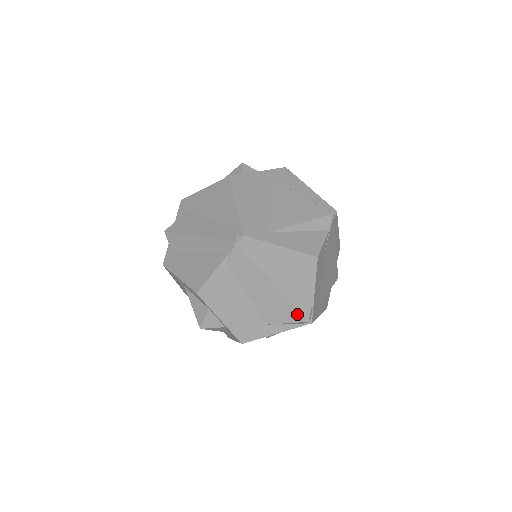
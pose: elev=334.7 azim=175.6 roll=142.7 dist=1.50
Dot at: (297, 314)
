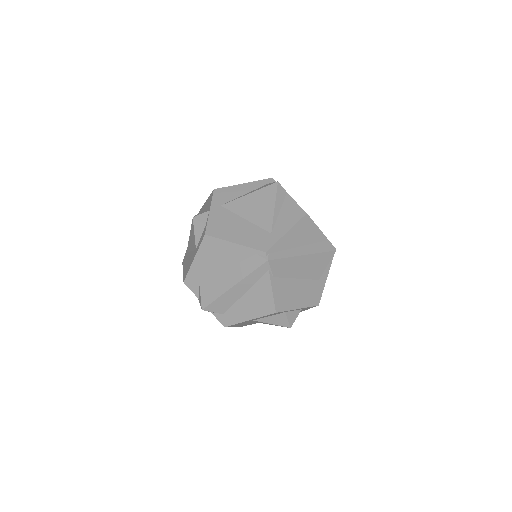
Dot at: (328, 254)
